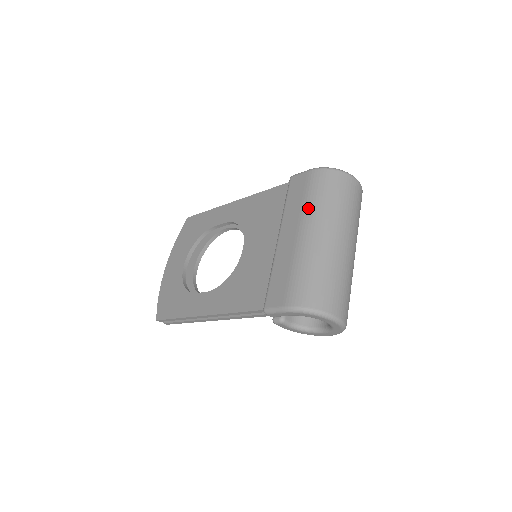
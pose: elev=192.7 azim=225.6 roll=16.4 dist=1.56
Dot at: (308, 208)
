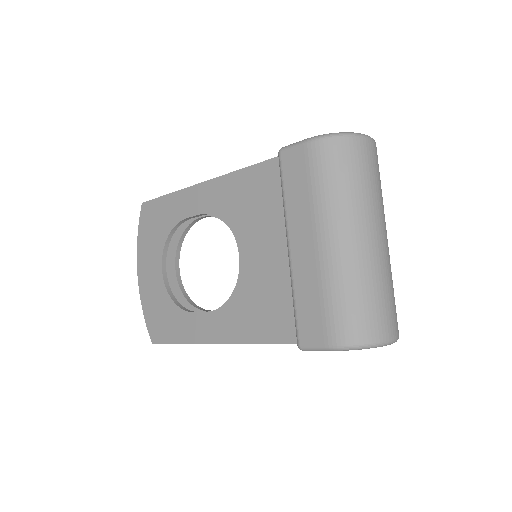
Dot at: (321, 203)
